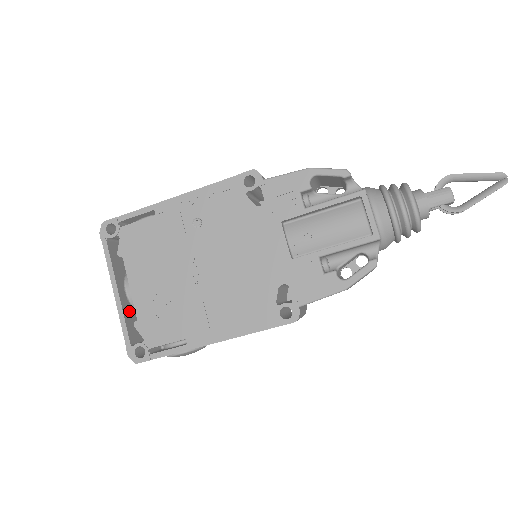
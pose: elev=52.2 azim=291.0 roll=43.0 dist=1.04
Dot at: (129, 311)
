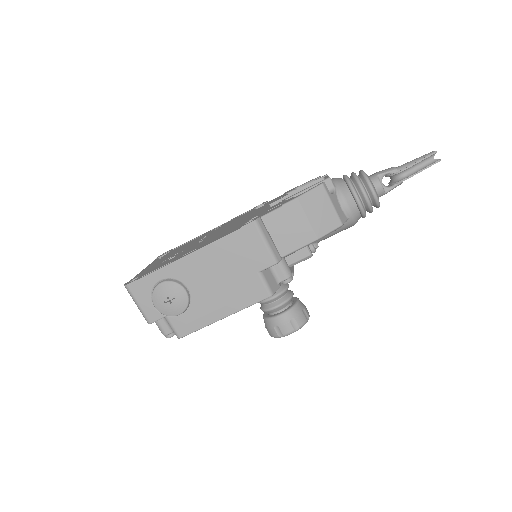
Dot at: occluded
